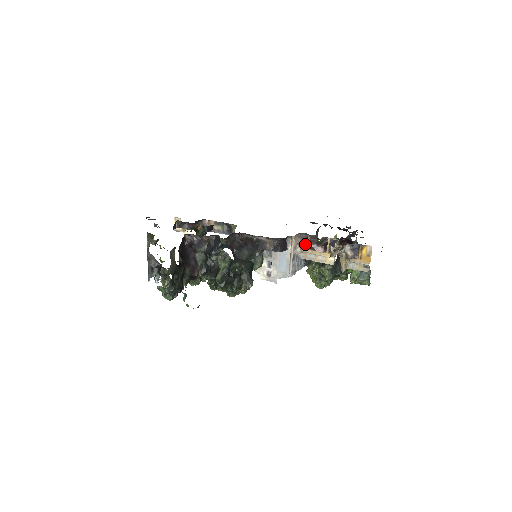
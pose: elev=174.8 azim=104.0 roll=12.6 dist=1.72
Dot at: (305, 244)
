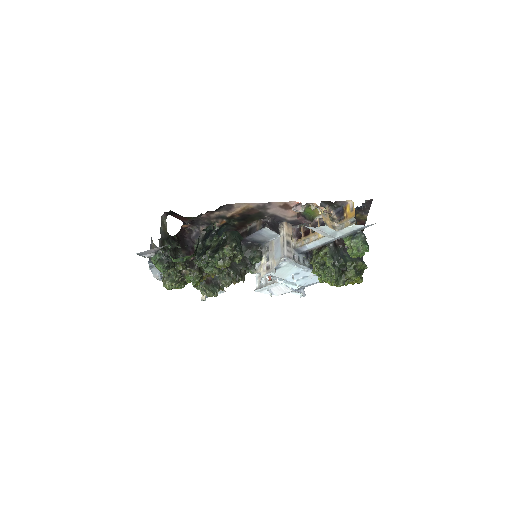
Dot at: (300, 236)
